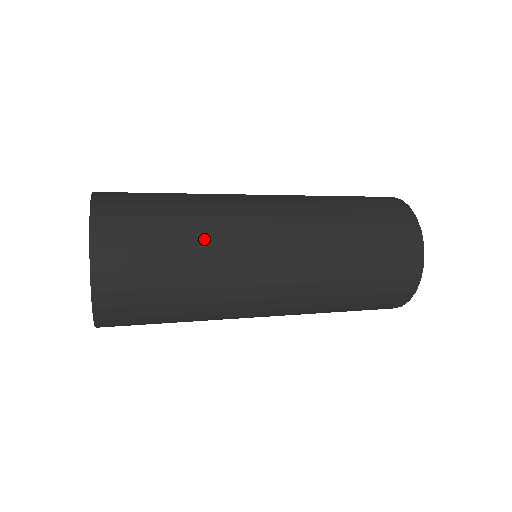
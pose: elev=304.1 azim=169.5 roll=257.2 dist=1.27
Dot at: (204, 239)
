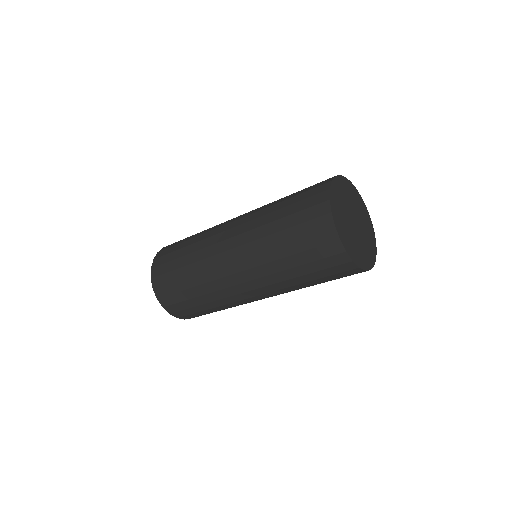
Dot at: (195, 267)
